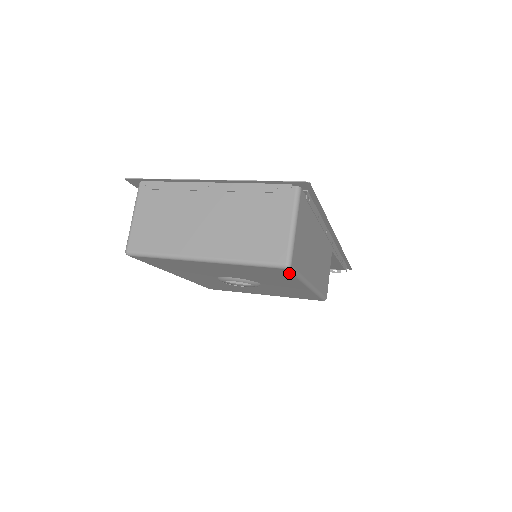
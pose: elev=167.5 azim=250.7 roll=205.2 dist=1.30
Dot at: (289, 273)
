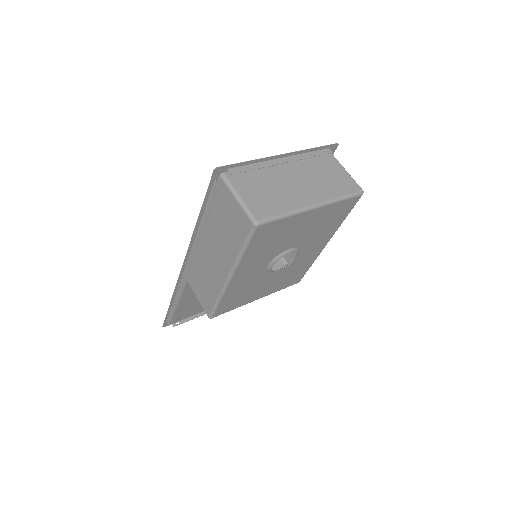
Dot at: (353, 206)
